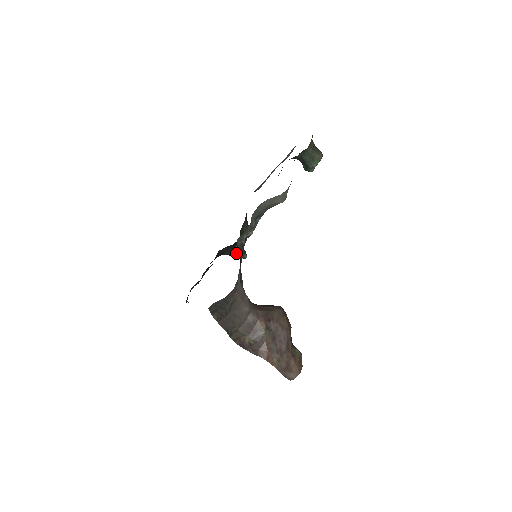
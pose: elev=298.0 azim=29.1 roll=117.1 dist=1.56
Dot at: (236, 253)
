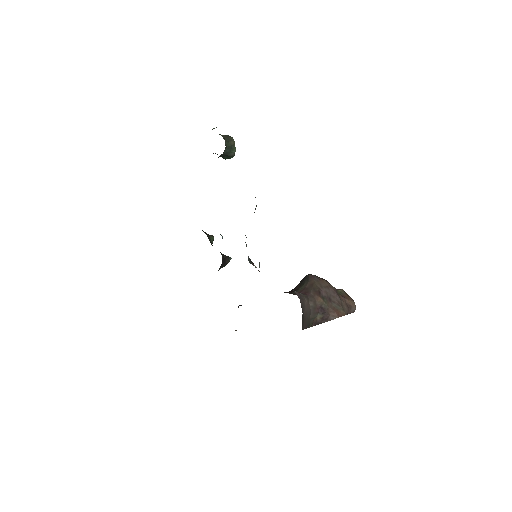
Dot at: (224, 264)
